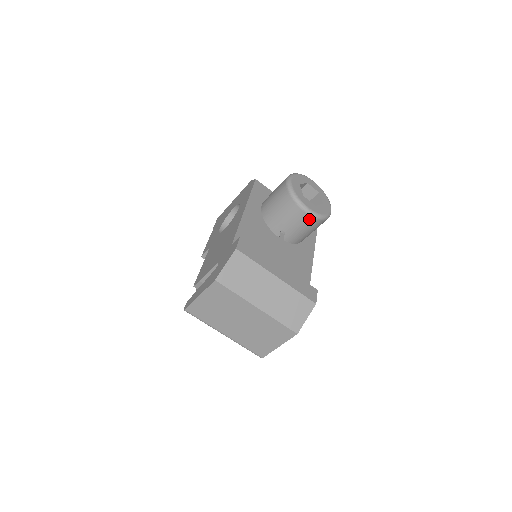
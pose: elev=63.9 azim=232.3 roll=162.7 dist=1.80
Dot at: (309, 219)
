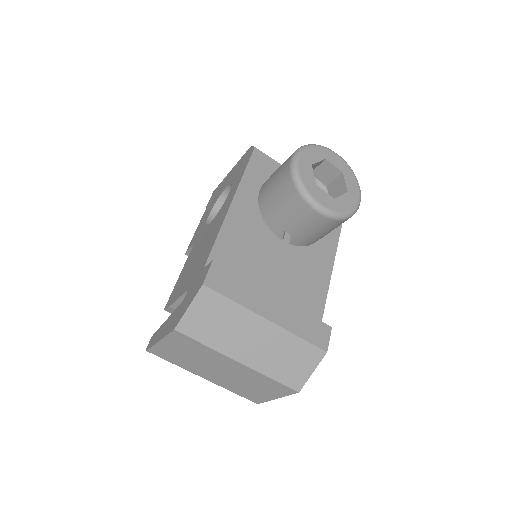
Dot at: (323, 220)
